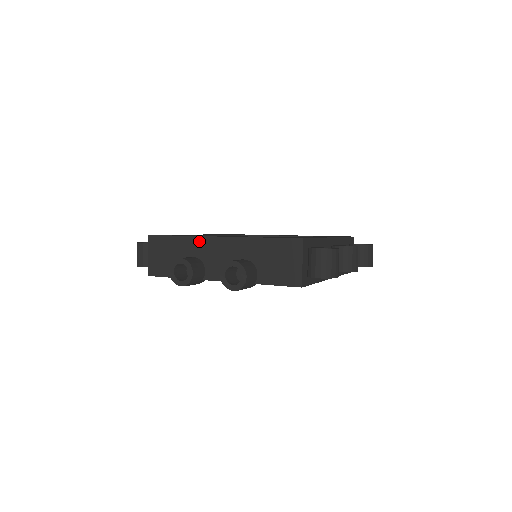
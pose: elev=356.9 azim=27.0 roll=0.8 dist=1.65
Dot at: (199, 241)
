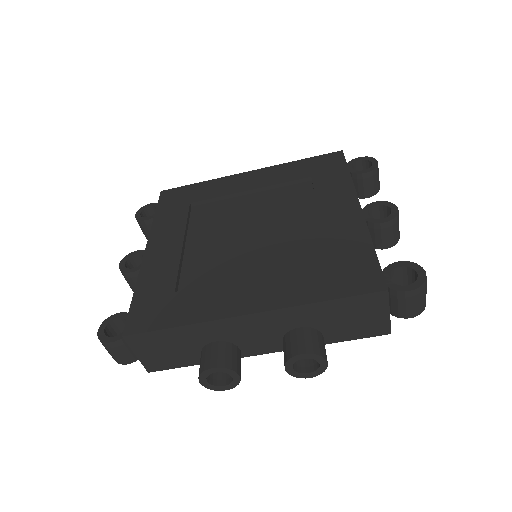
Dot at: (217, 325)
